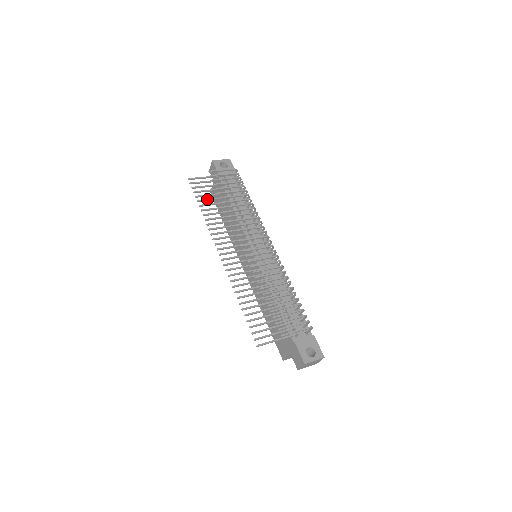
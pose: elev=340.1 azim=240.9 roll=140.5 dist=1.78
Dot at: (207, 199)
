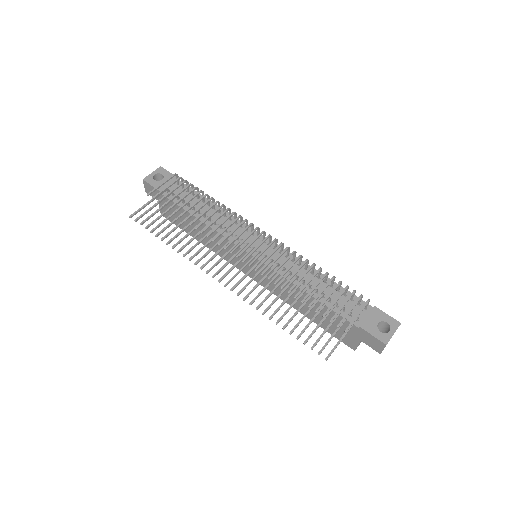
Dot at: (165, 227)
